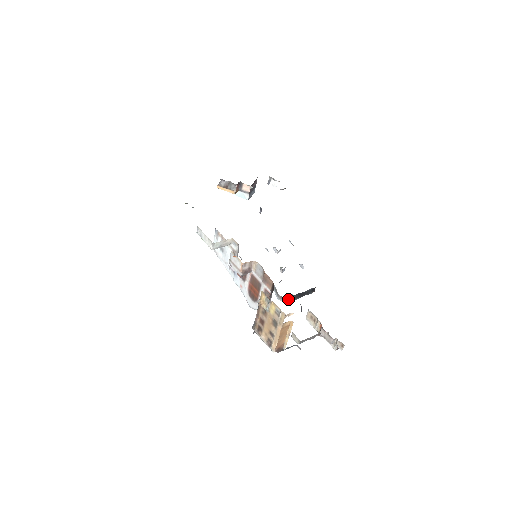
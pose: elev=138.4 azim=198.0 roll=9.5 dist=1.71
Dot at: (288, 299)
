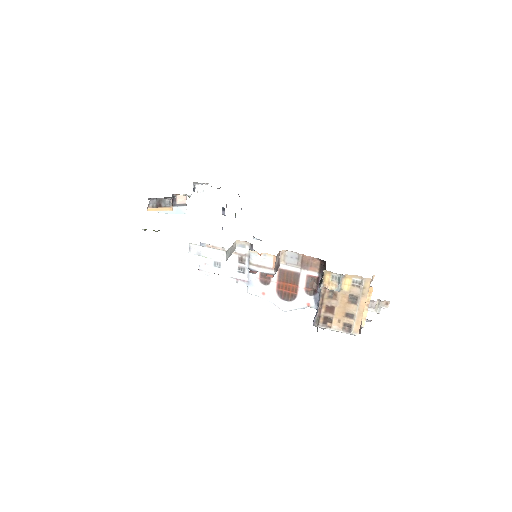
Dot at: occluded
